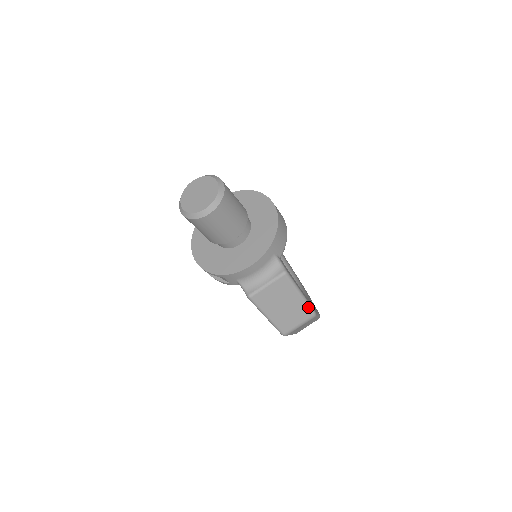
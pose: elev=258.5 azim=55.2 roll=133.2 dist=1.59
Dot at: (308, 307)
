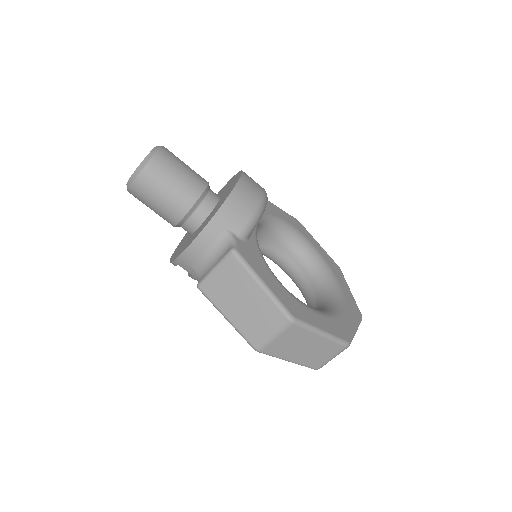
Dot at: (276, 305)
